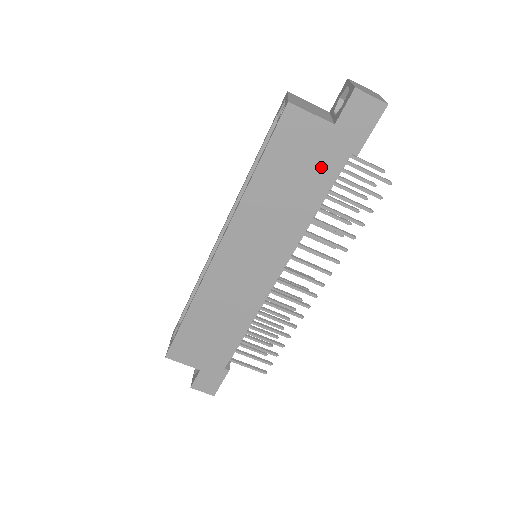
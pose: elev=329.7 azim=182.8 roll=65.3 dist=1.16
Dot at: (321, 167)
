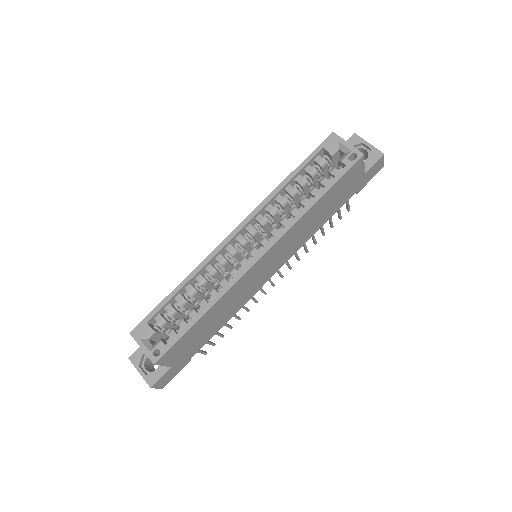
Dot at: (343, 199)
